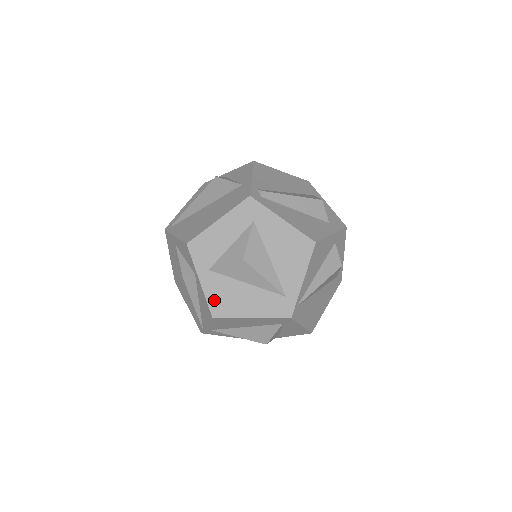
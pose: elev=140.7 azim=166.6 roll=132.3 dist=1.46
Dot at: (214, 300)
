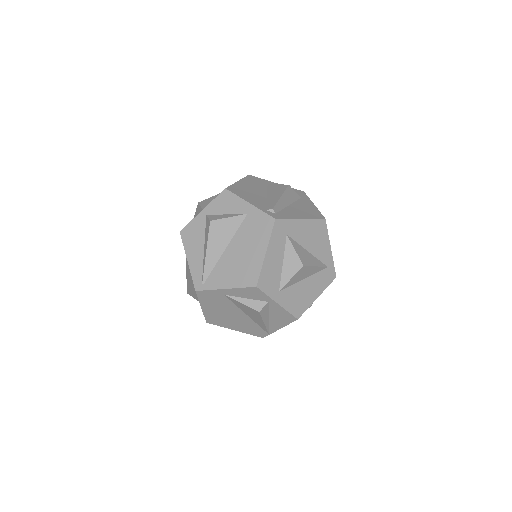
Dot at: (292, 307)
